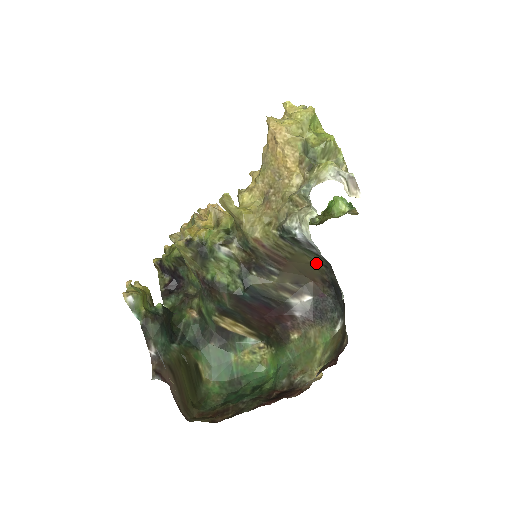
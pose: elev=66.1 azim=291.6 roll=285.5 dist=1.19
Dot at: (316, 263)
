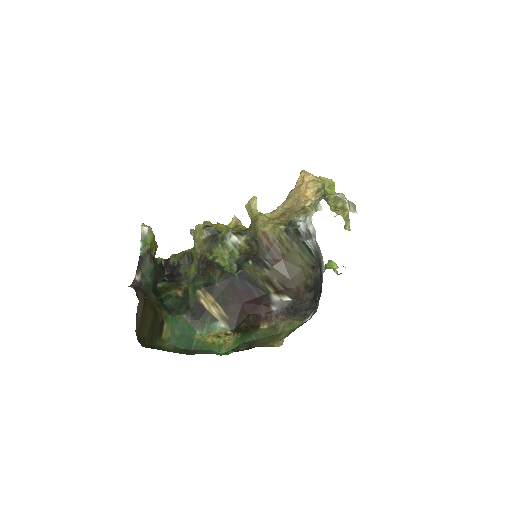
Dot at: (305, 266)
